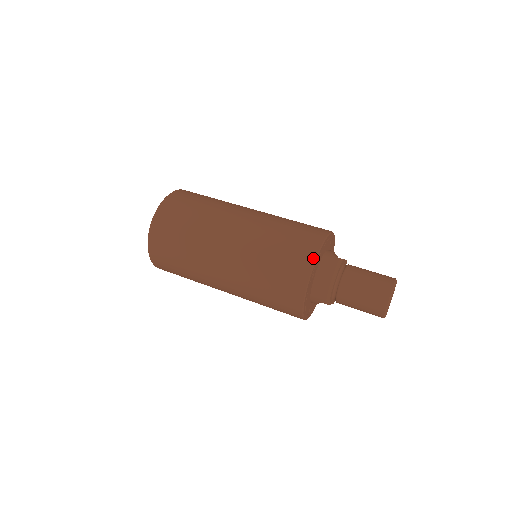
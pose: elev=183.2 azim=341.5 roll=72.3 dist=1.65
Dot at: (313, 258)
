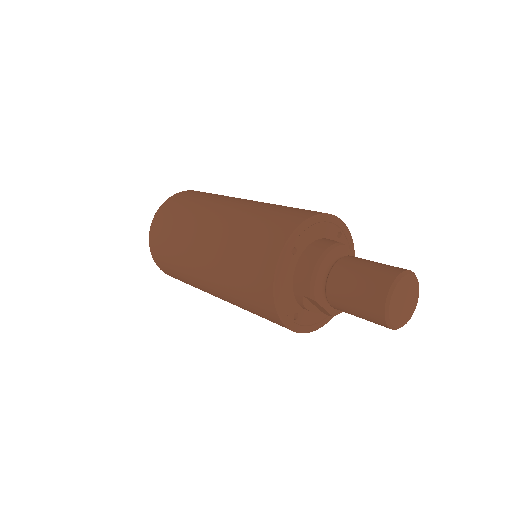
Dot at: (296, 225)
